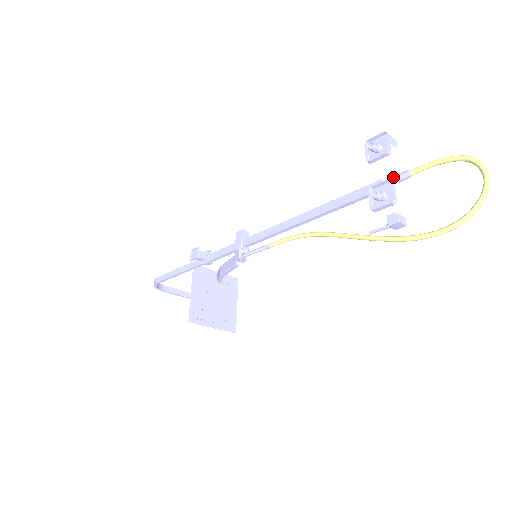
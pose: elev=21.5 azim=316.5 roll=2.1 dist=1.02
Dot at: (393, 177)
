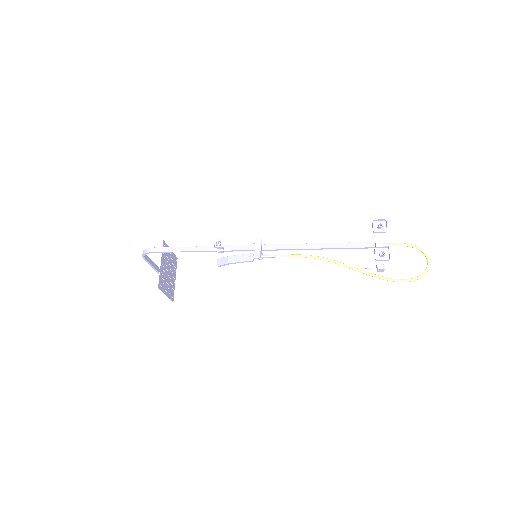
Dot at: (382, 244)
